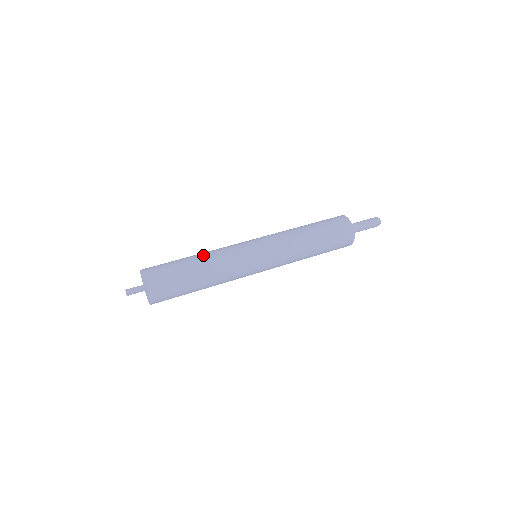
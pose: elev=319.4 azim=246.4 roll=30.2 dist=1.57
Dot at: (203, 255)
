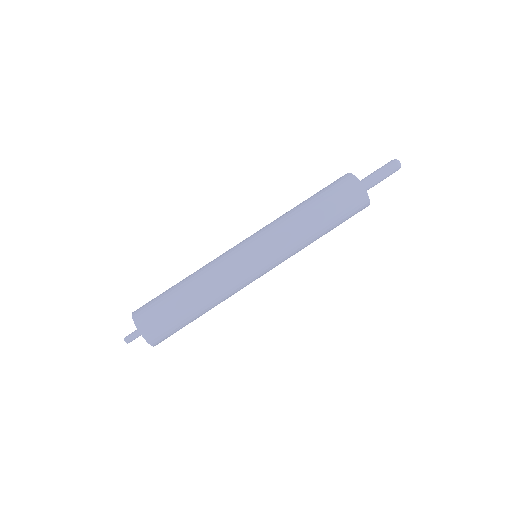
Dot at: (204, 296)
